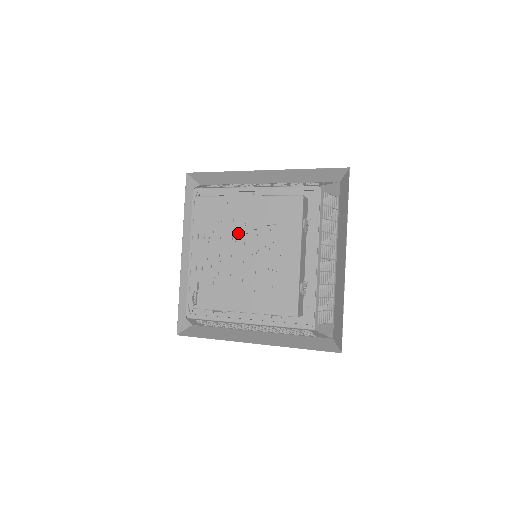
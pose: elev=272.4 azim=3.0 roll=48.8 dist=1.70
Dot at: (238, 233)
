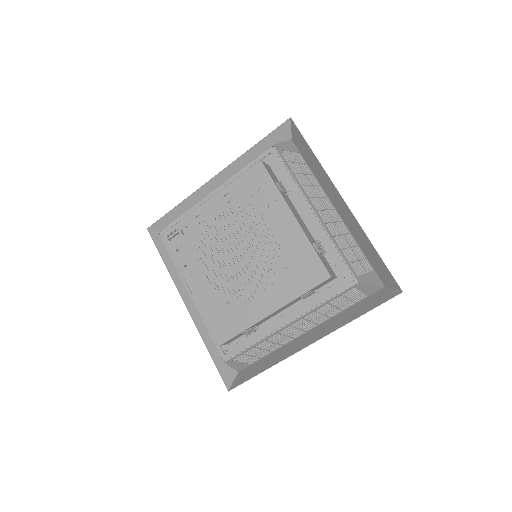
Dot at: occluded
